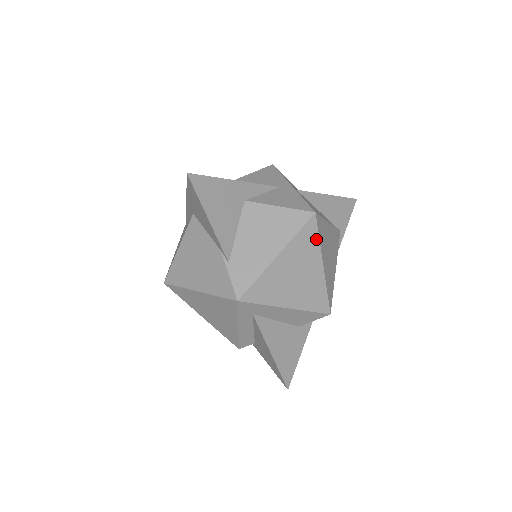
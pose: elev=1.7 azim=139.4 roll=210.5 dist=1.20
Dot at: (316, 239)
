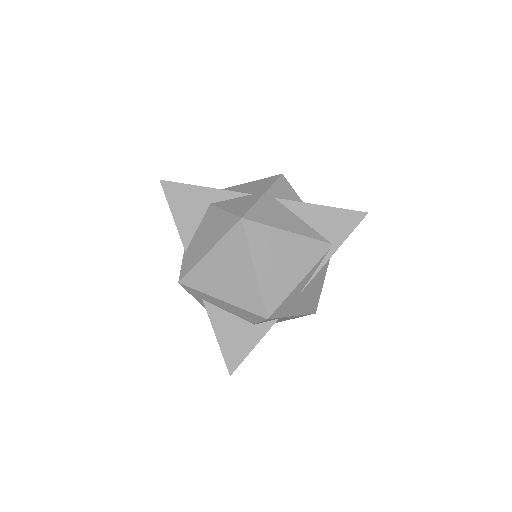
Dot at: (245, 243)
